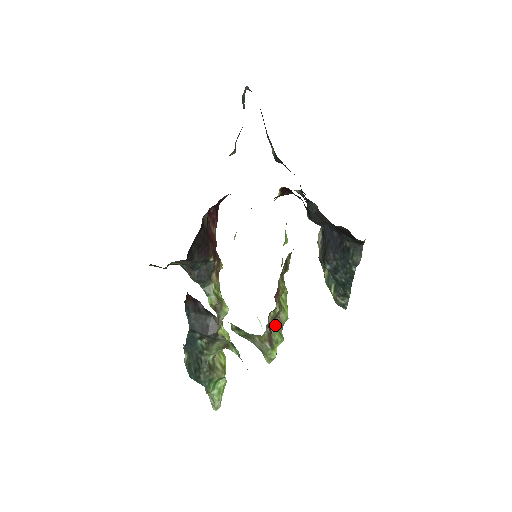
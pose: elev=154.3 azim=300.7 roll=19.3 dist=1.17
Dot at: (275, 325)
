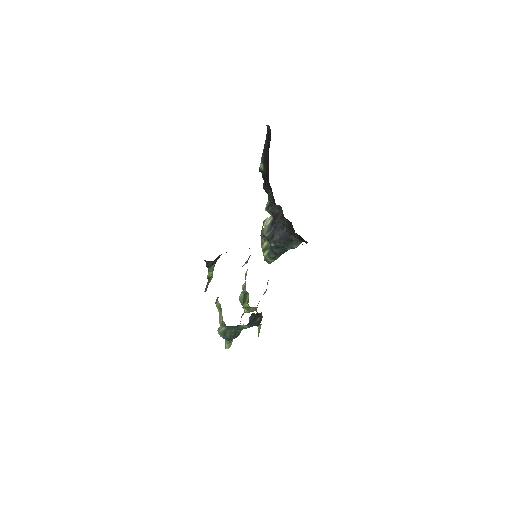
Dot at: occluded
